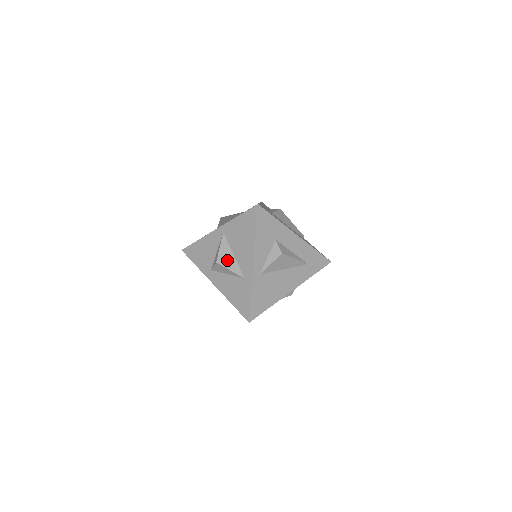
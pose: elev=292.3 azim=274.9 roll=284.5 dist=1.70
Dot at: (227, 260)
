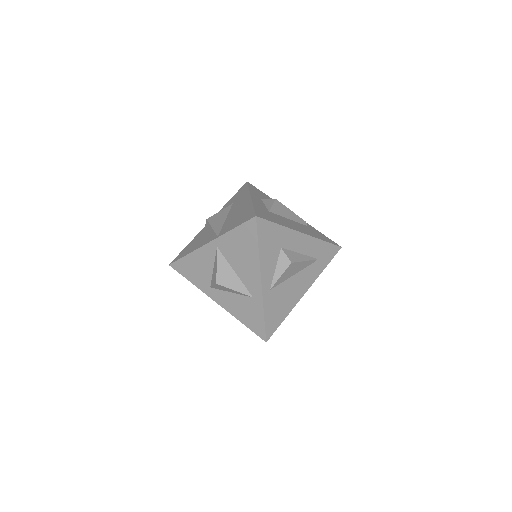
Dot at: (228, 279)
